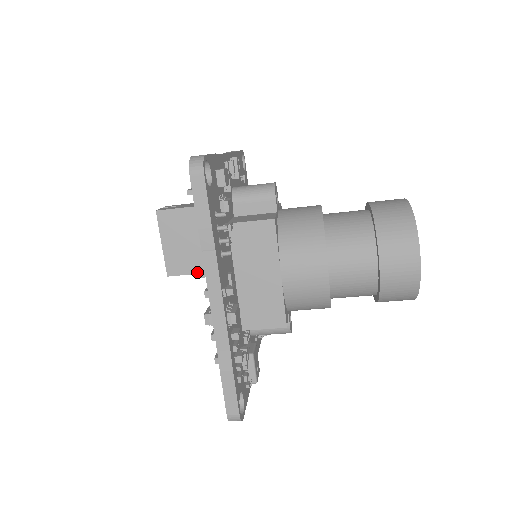
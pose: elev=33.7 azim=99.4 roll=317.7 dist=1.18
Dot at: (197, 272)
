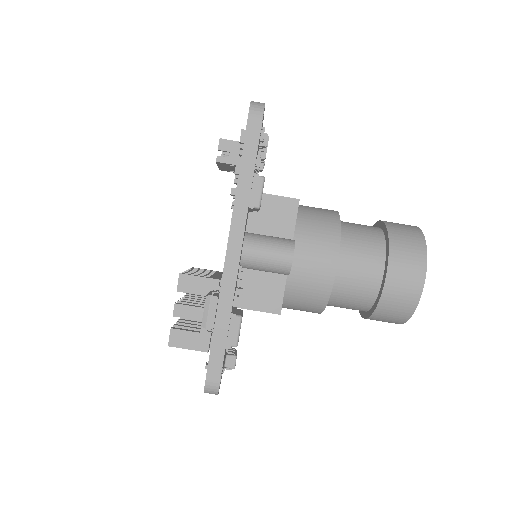
Dot at: occluded
